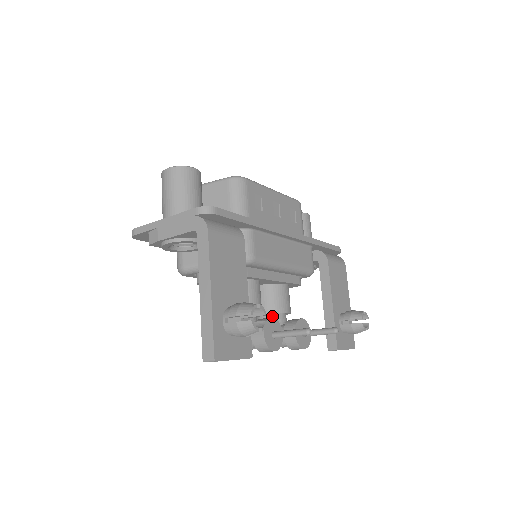
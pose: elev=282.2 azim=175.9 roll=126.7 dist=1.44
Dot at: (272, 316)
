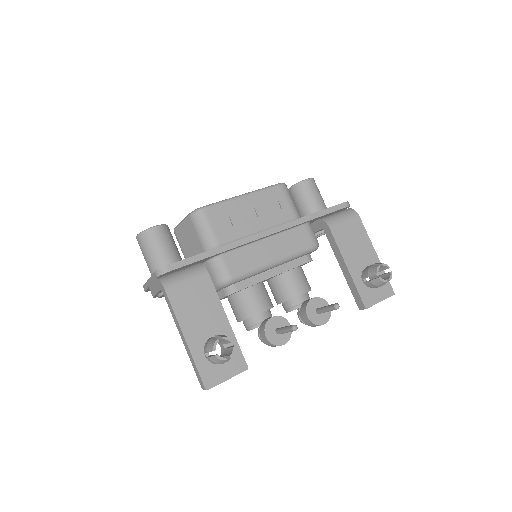
Dot at: (290, 302)
